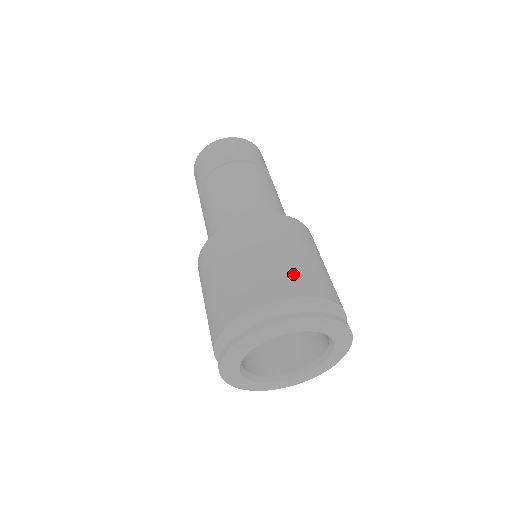
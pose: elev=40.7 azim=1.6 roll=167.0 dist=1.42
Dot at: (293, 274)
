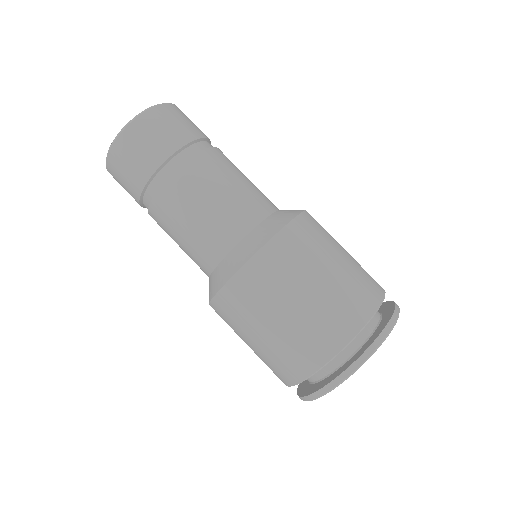
Dot at: (364, 277)
